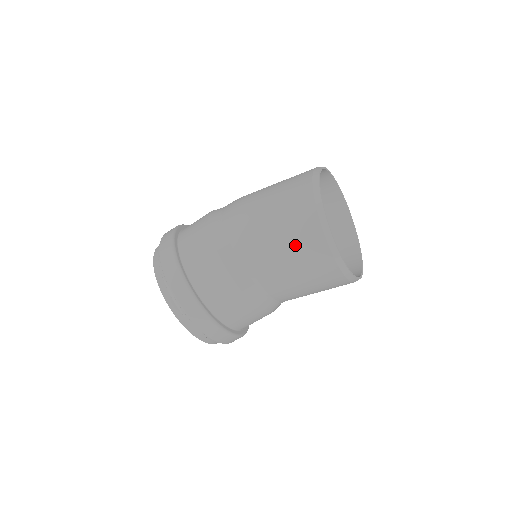
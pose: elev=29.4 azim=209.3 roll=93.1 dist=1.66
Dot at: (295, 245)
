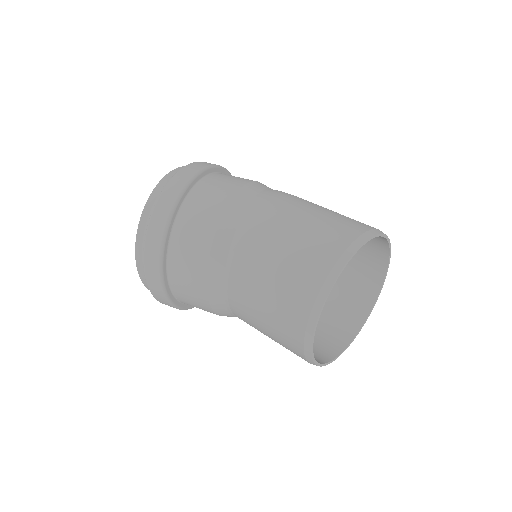
Dot at: (292, 263)
